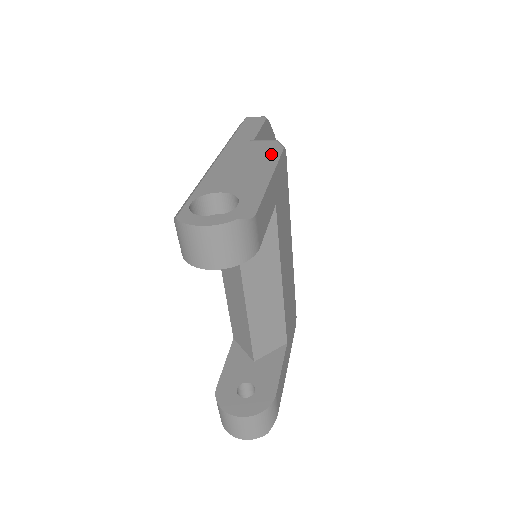
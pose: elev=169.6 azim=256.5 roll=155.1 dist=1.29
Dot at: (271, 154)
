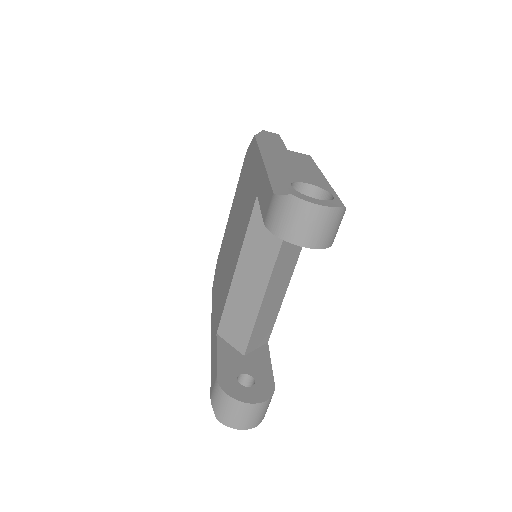
Dot at: occluded
